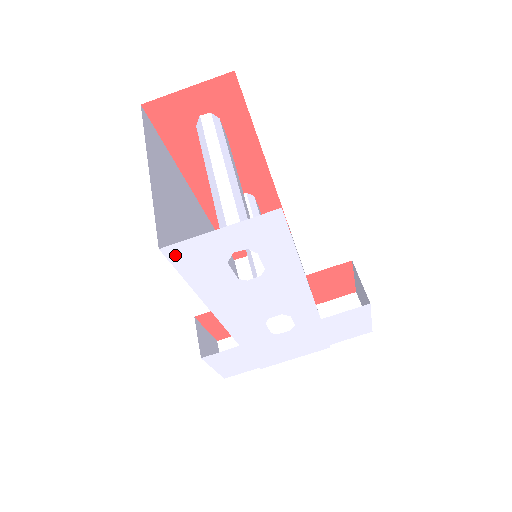
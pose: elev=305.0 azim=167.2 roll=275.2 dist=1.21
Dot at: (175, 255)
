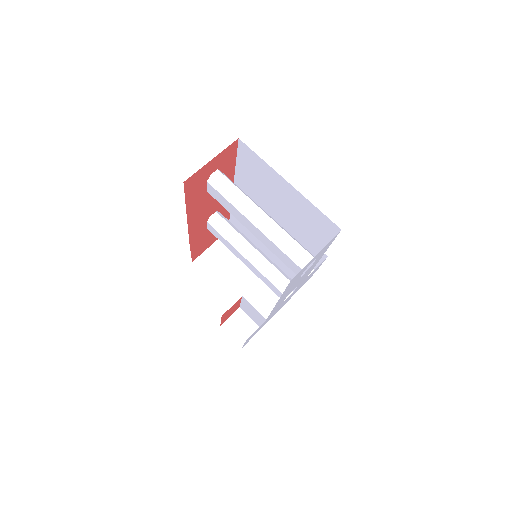
Dot at: (291, 281)
